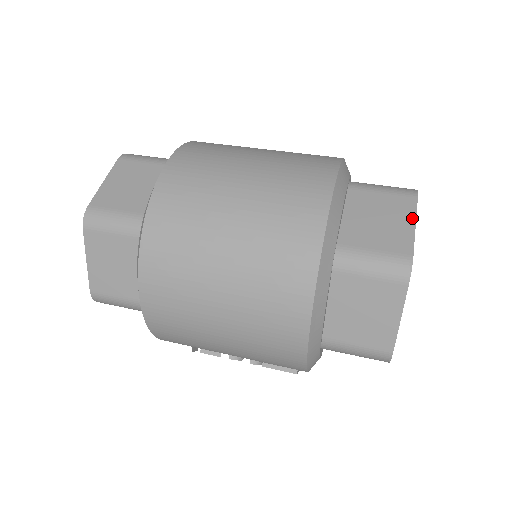
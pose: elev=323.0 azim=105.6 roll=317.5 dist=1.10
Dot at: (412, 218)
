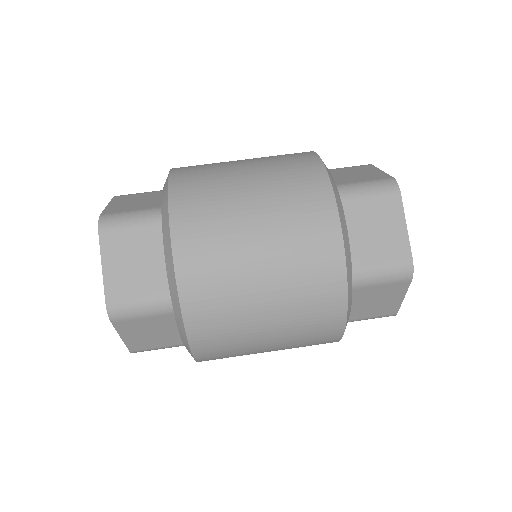
Dot at: (403, 295)
